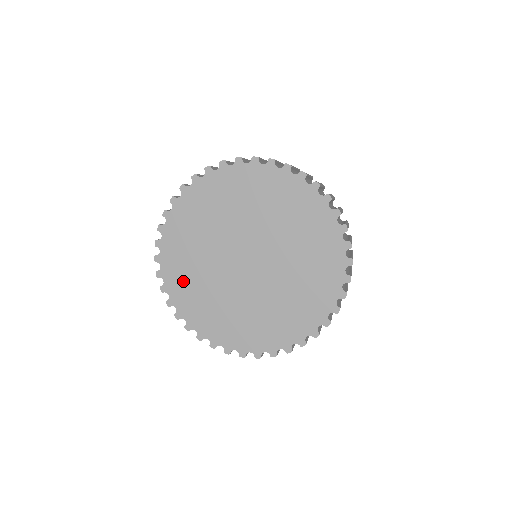
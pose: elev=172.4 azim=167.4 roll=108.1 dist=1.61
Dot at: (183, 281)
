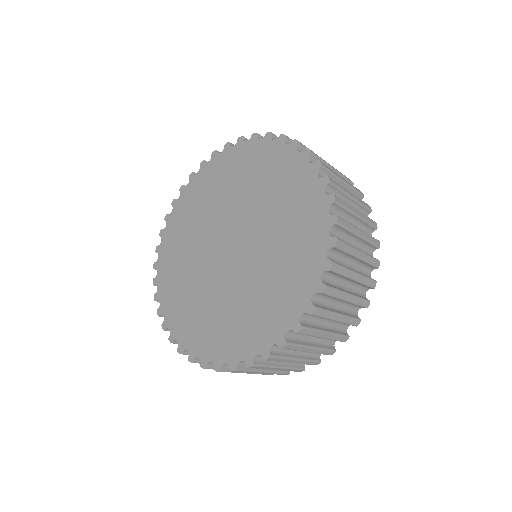
Dot at: (172, 272)
